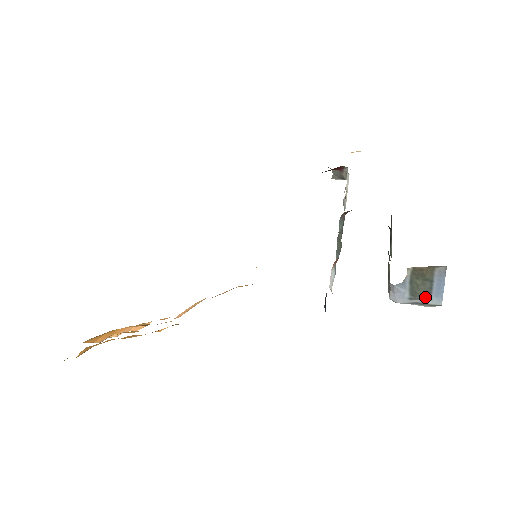
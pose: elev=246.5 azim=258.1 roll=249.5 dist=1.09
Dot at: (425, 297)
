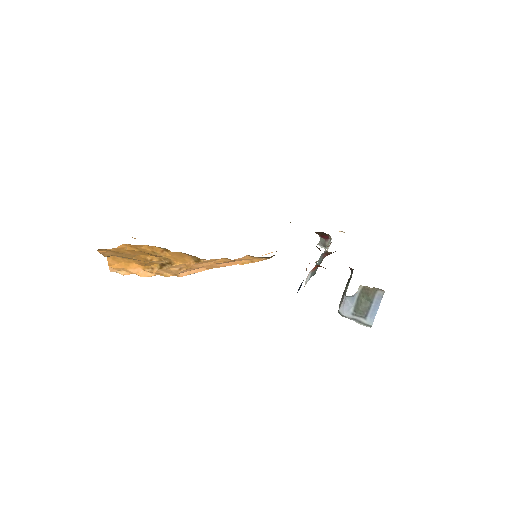
Dot at: (363, 316)
